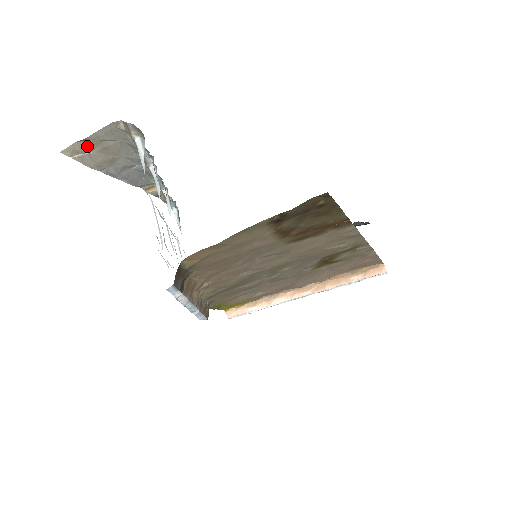
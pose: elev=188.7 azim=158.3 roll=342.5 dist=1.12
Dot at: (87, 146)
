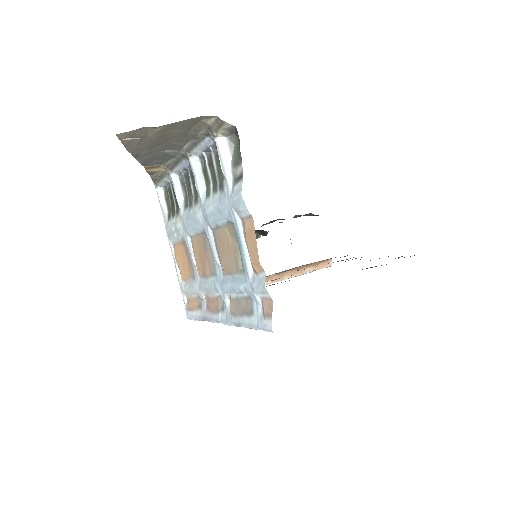
Dot at: (150, 132)
